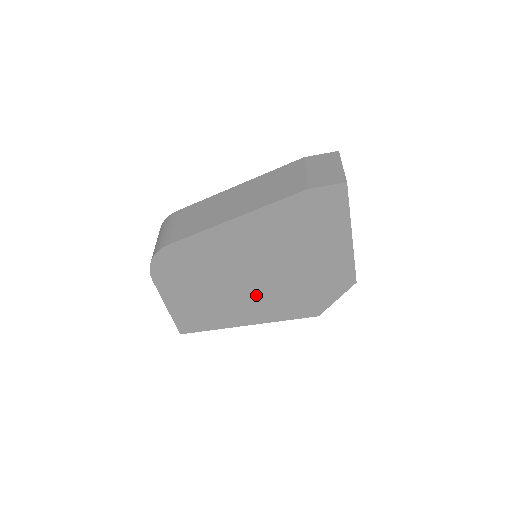
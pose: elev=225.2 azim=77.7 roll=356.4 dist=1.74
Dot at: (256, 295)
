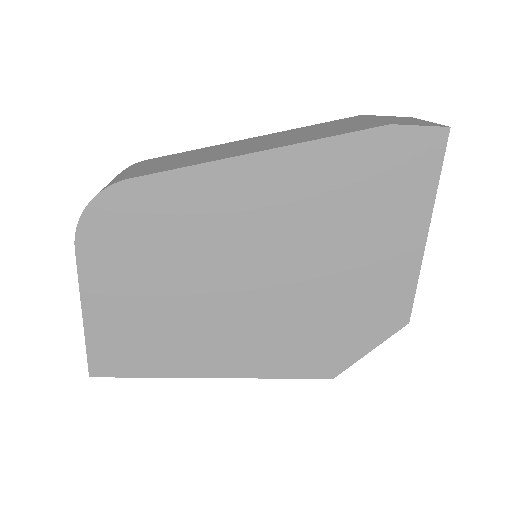
Dot at: (246, 317)
